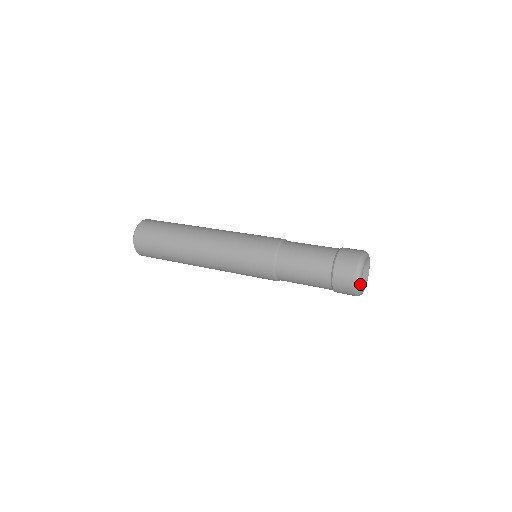
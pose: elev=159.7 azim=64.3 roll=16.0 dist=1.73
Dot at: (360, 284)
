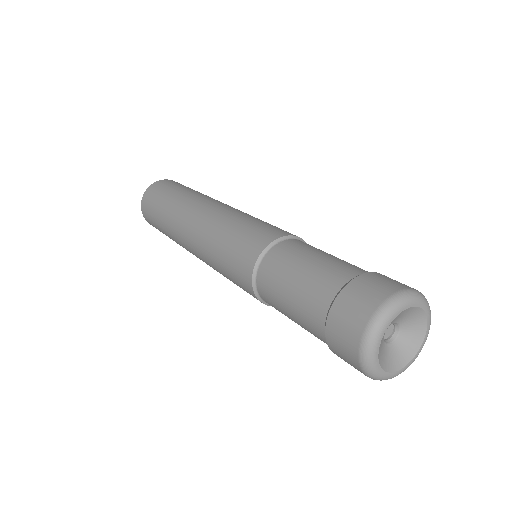
Dot at: (382, 376)
